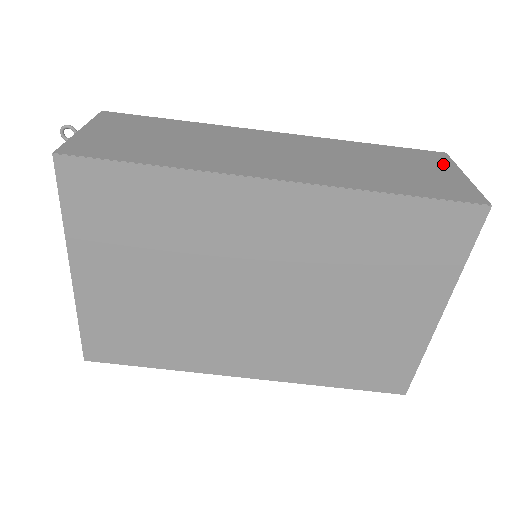
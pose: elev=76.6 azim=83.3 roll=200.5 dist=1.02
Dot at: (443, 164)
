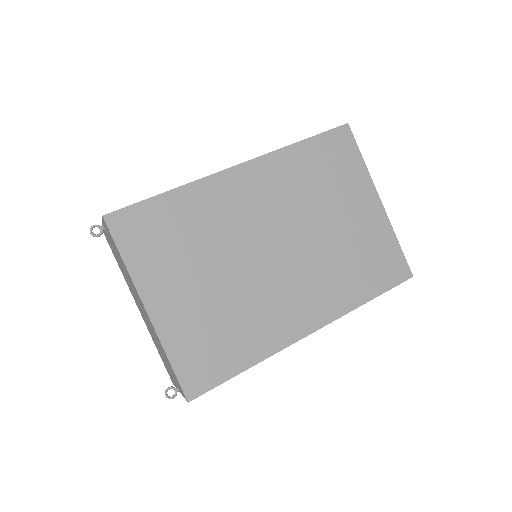
Dot at: occluded
